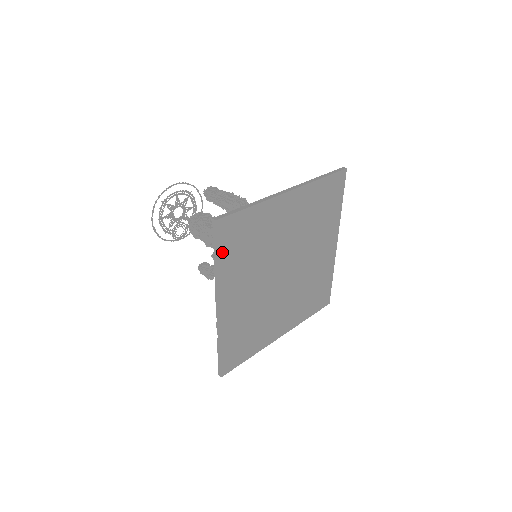
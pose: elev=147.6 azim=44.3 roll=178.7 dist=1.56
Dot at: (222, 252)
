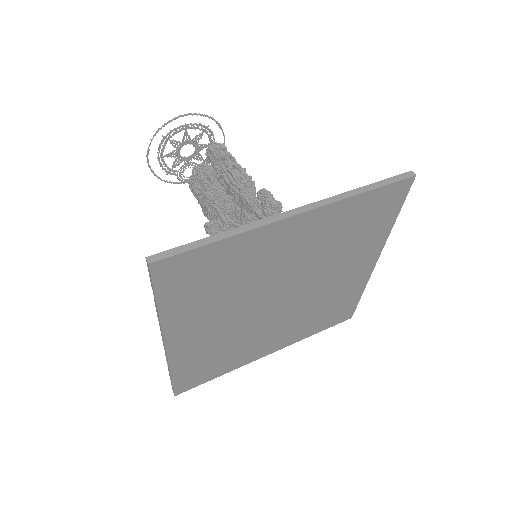
Dot at: (165, 295)
